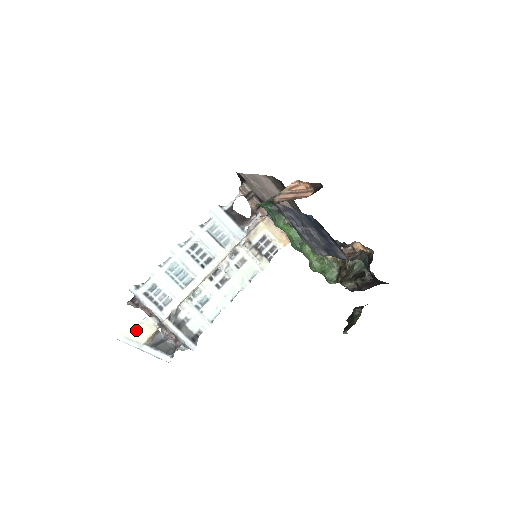
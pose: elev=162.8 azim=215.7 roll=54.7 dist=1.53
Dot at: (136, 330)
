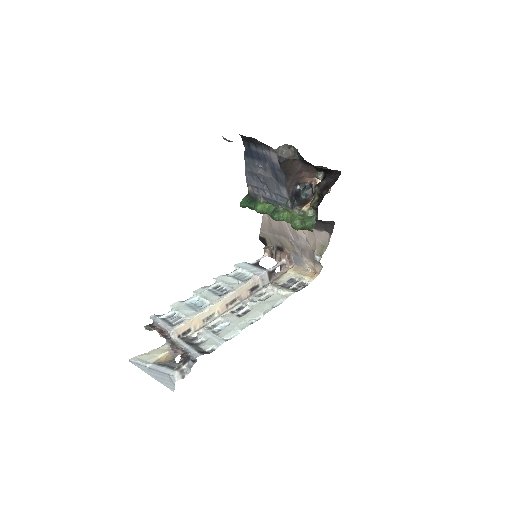
Dot at: (150, 354)
